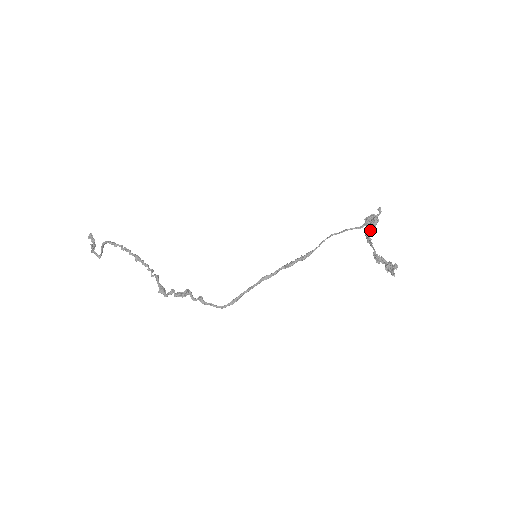
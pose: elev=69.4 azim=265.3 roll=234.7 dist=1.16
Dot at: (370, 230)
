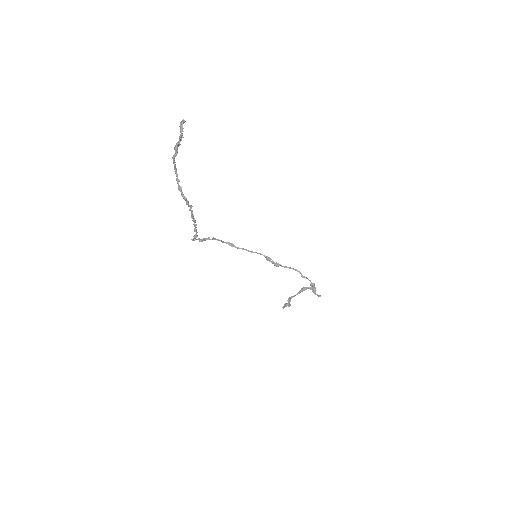
Dot at: occluded
